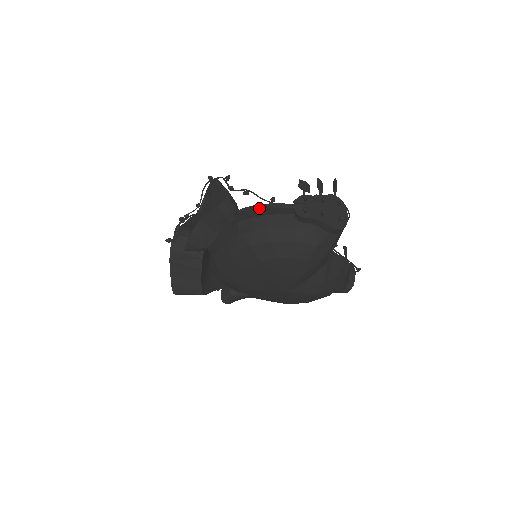
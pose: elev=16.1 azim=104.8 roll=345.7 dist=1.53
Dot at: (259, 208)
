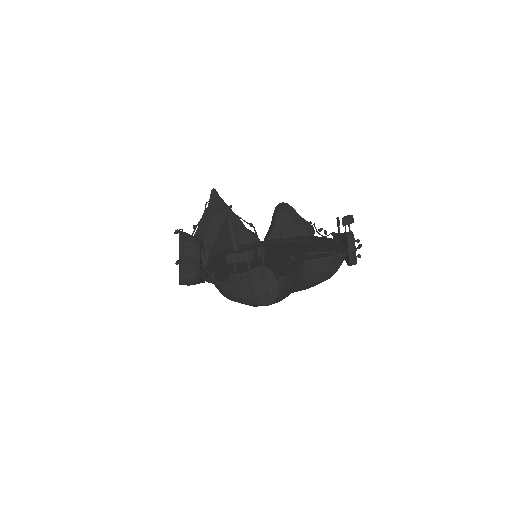
Dot at: occluded
